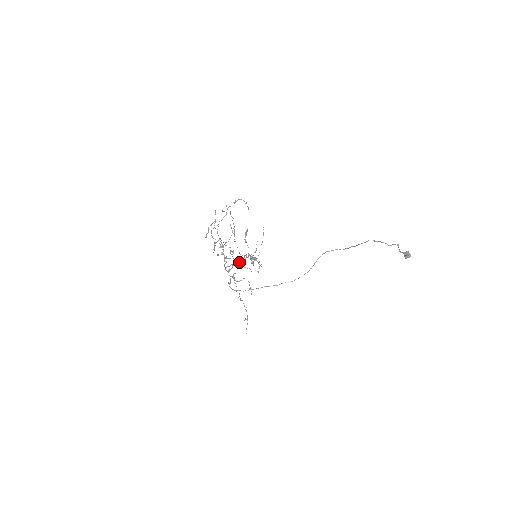
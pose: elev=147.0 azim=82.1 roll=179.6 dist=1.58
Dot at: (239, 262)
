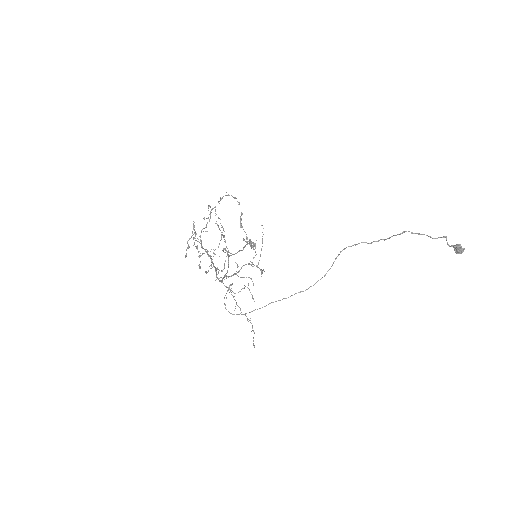
Dot at: (235, 273)
